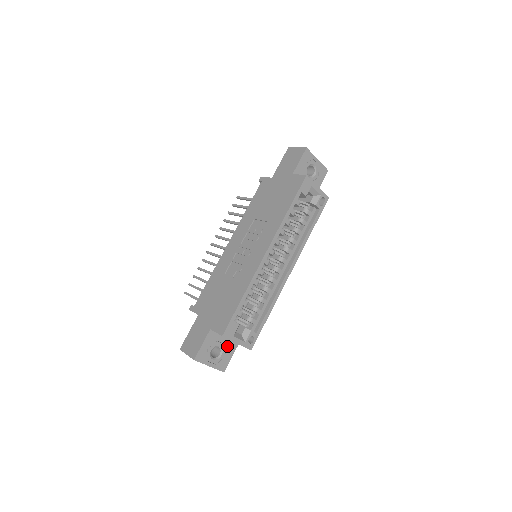
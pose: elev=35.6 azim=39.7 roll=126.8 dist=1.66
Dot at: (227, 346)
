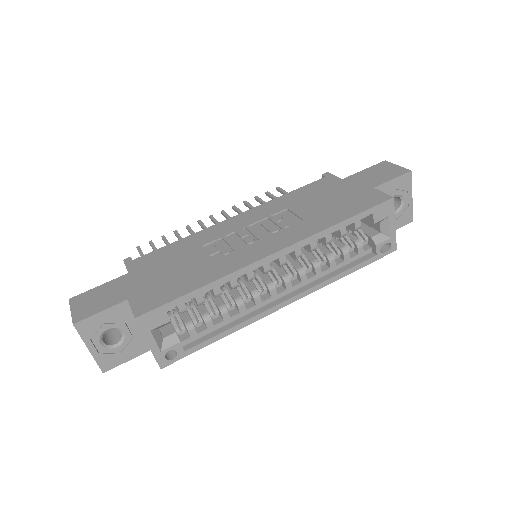
Dot at: (134, 340)
